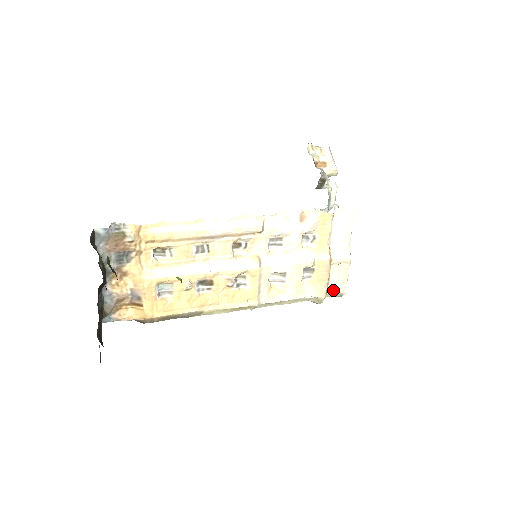
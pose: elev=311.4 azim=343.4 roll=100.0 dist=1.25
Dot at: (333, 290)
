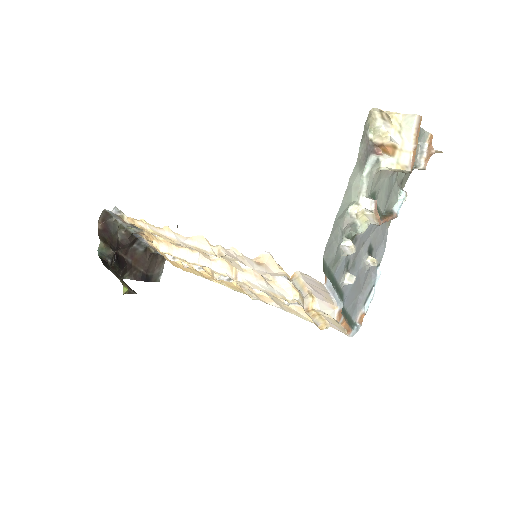
Dot at: (334, 327)
